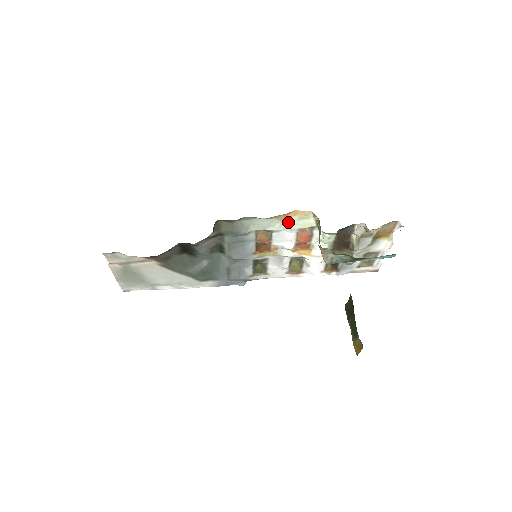
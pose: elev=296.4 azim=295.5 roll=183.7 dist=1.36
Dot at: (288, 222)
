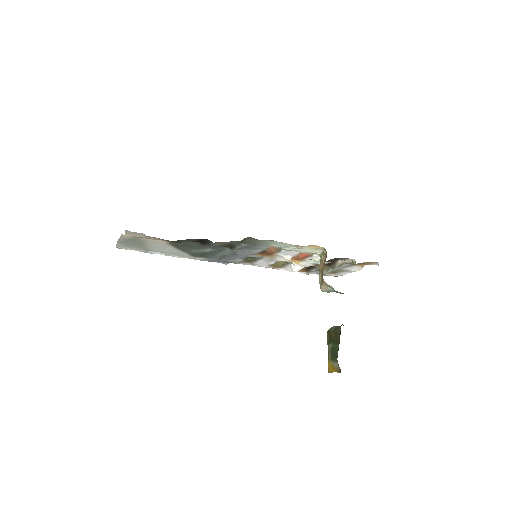
Dot at: (301, 248)
